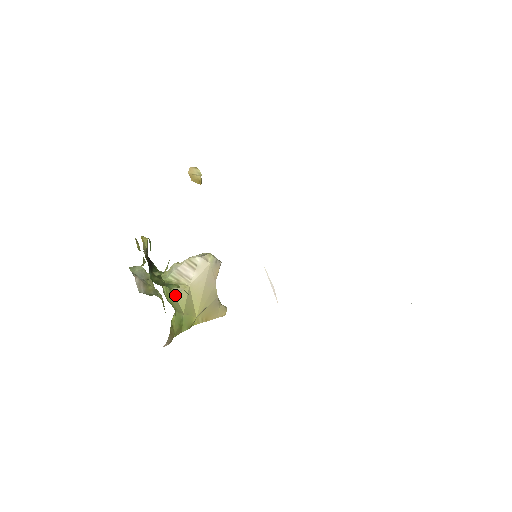
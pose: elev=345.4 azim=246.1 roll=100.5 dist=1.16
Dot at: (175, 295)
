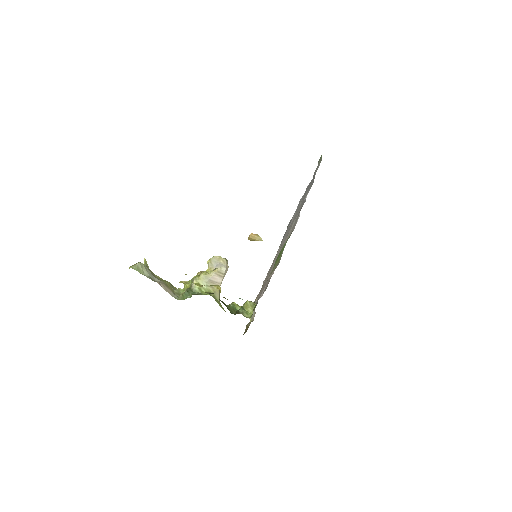
Dot at: occluded
